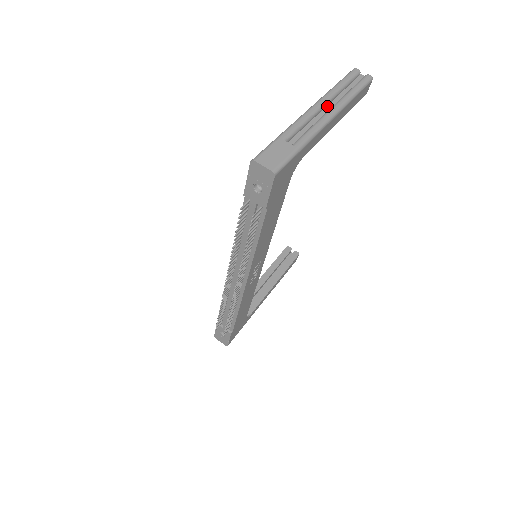
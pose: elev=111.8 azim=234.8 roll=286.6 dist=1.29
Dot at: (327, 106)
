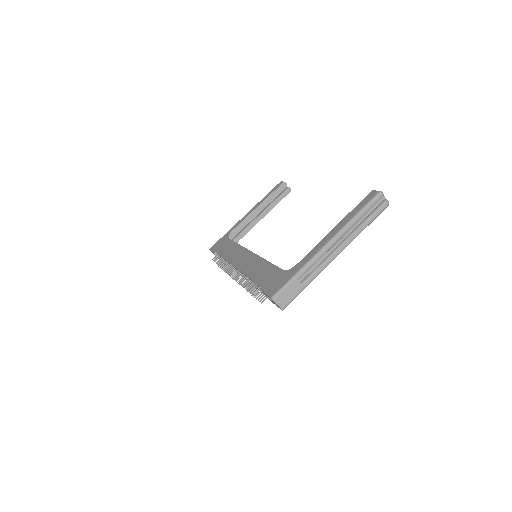
Dot at: (341, 237)
